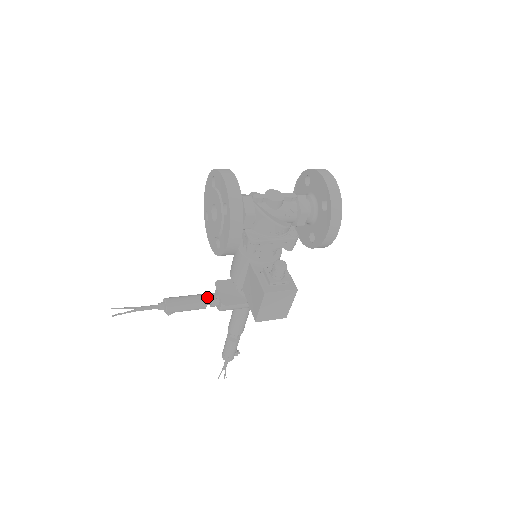
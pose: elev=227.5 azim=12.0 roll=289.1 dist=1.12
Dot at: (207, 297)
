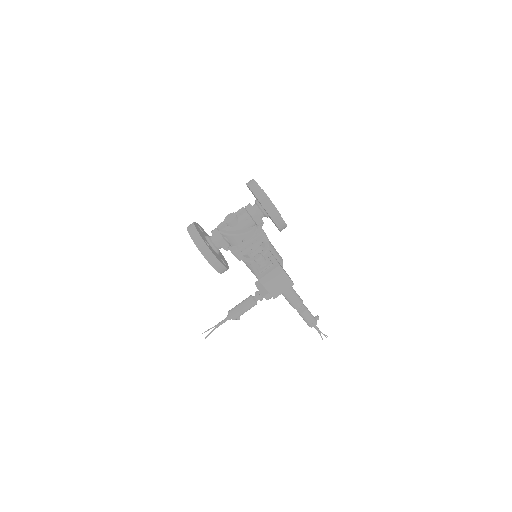
Dot at: (254, 296)
